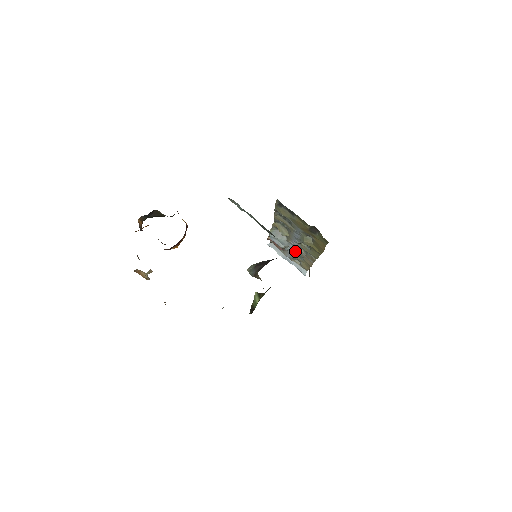
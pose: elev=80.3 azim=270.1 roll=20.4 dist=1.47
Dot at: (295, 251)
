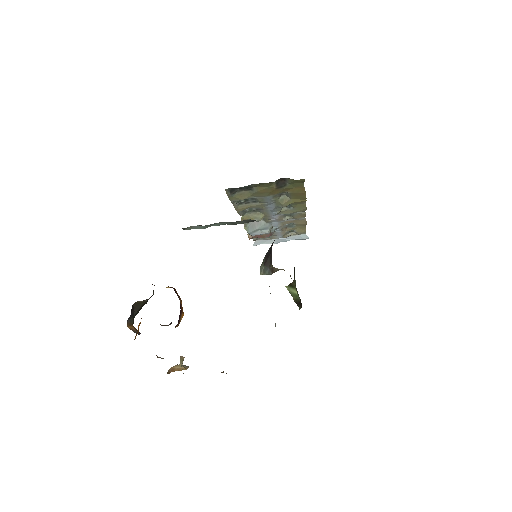
Dot at: (281, 225)
